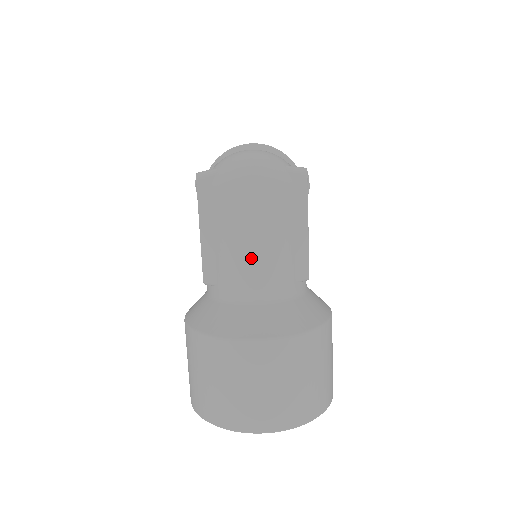
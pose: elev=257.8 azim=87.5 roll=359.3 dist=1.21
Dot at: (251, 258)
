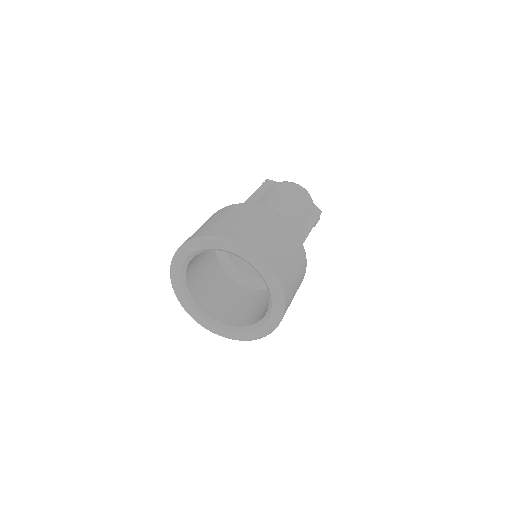
Dot at: (282, 204)
